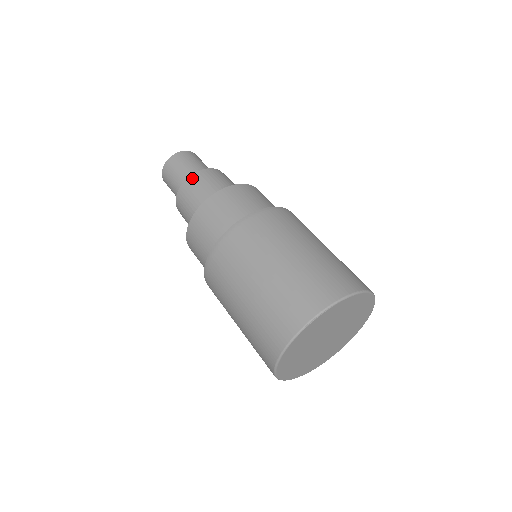
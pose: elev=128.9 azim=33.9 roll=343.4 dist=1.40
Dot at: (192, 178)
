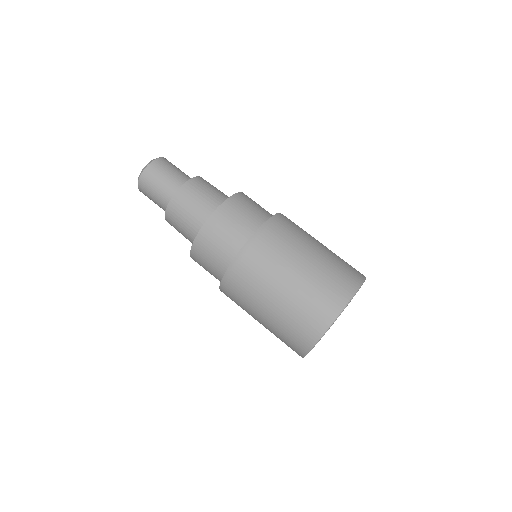
Dot at: (168, 215)
